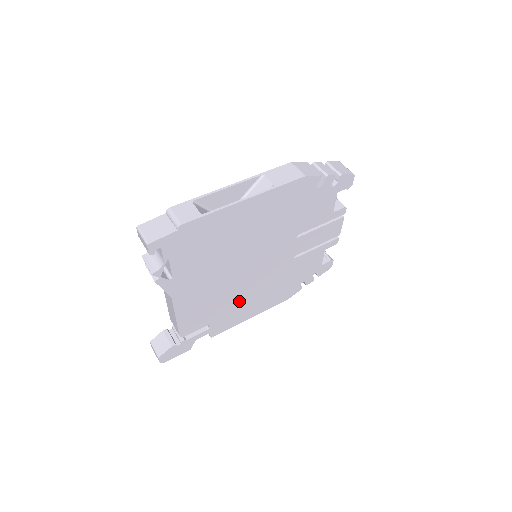
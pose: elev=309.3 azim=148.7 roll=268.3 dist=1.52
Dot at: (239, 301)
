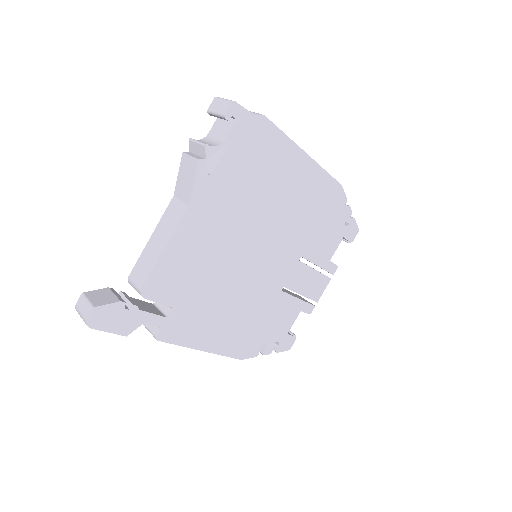
Dot at: (216, 301)
